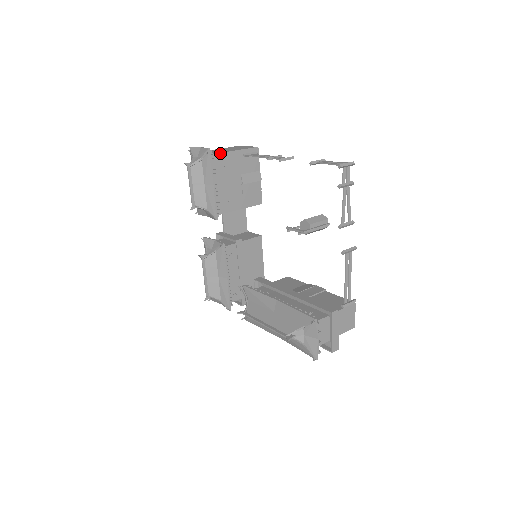
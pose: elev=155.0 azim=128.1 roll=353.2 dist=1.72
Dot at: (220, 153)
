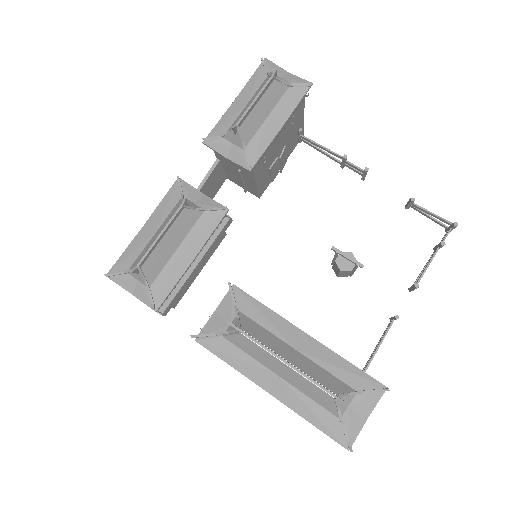
Dot at: occluded
